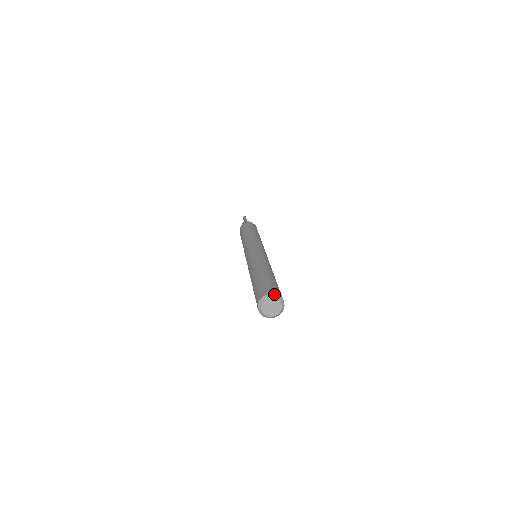
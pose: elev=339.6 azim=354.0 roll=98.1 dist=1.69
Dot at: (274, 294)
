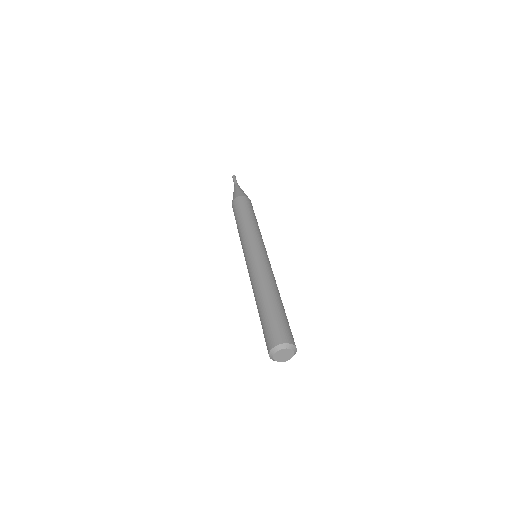
Dot at: (295, 346)
